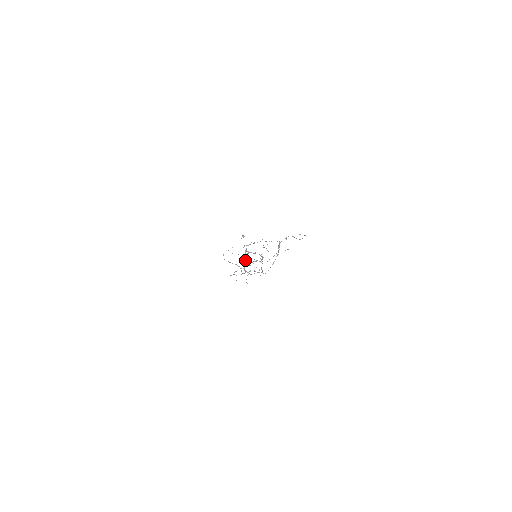
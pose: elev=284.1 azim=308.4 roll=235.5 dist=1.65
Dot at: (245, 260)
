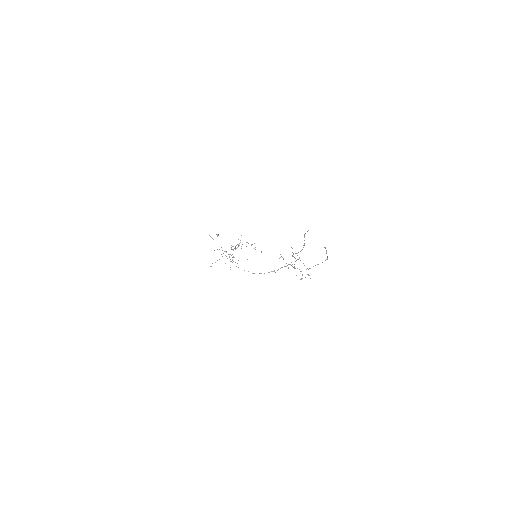
Dot at: occluded
